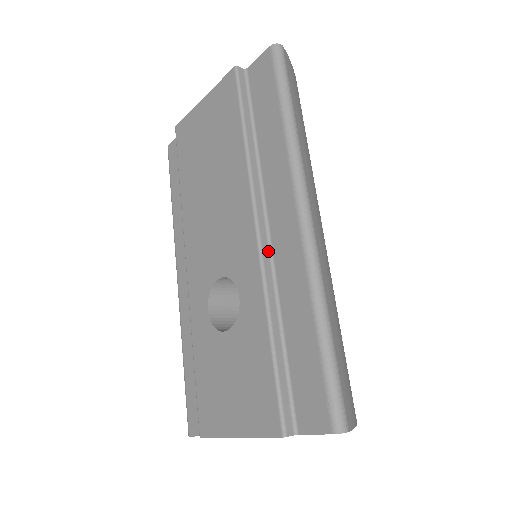
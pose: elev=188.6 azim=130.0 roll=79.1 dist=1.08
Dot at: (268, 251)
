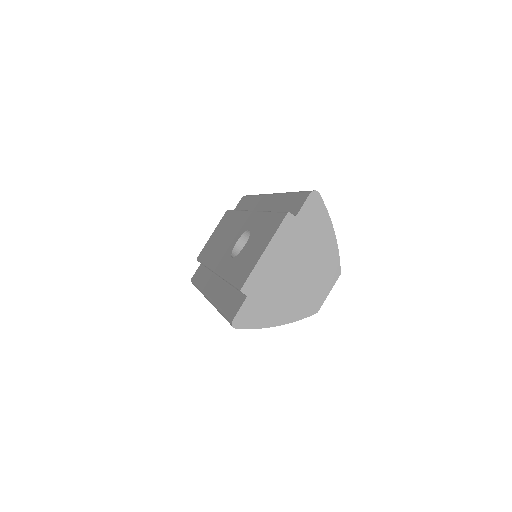
Dot at: occluded
